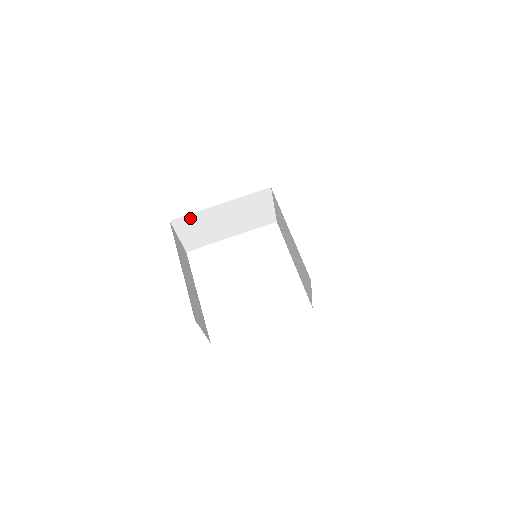
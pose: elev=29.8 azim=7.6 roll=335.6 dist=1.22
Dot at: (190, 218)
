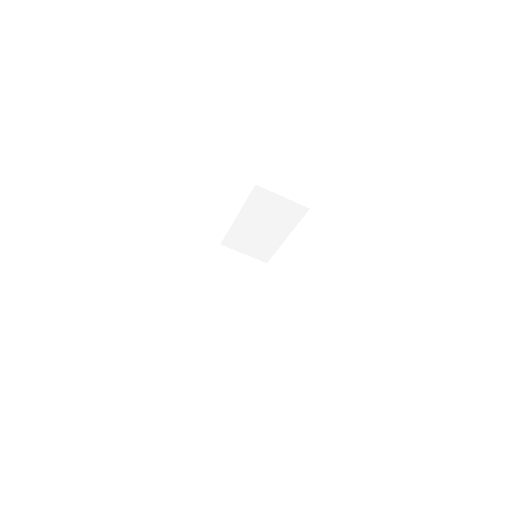
Dot at: (207, 307)
